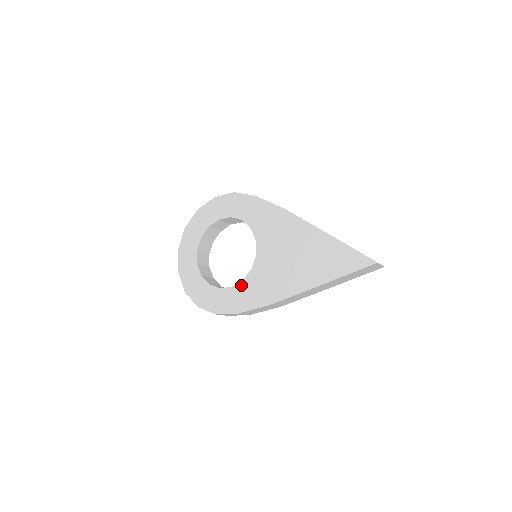
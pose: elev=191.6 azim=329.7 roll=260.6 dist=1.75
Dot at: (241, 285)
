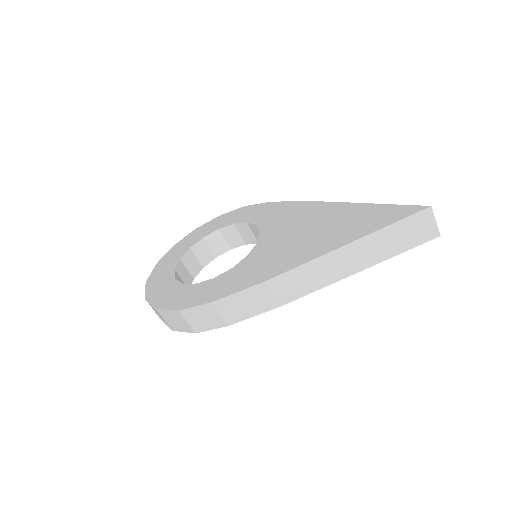
Dot at: (227, 273)
